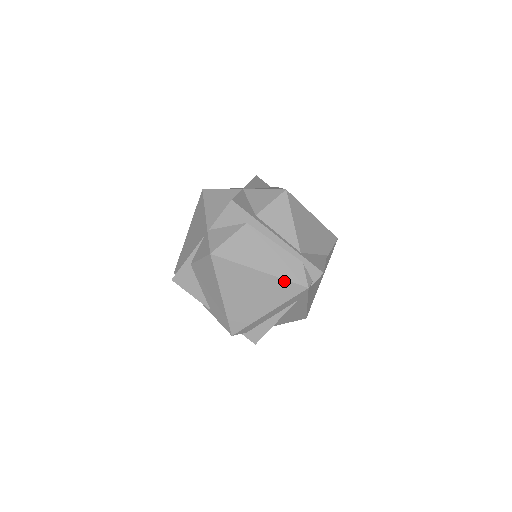
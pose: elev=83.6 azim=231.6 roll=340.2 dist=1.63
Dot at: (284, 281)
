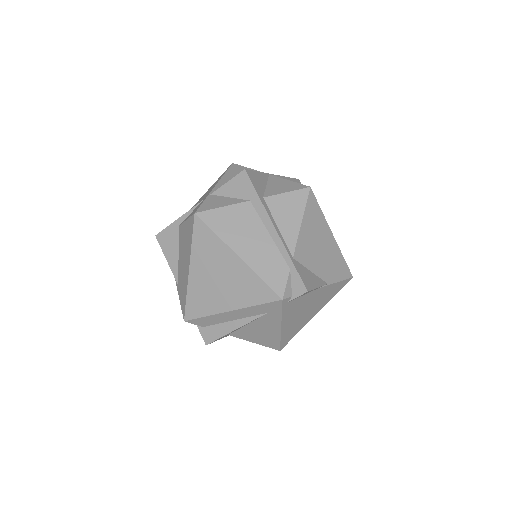
Dot at: (259, 279)
